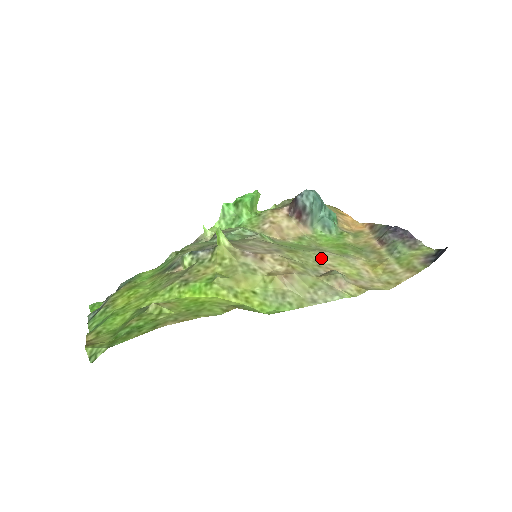
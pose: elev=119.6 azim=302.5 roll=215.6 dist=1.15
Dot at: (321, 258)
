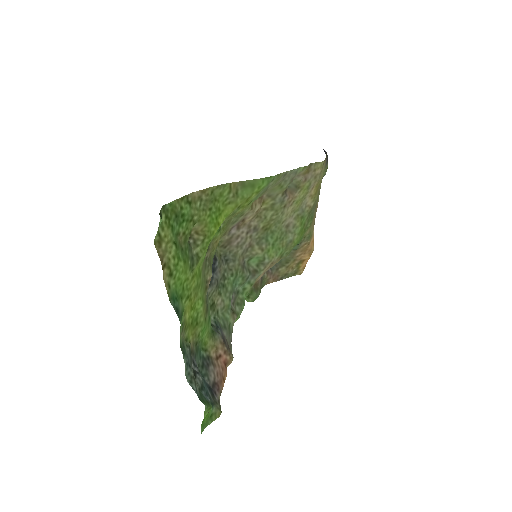
Dot at: (286, 215)
